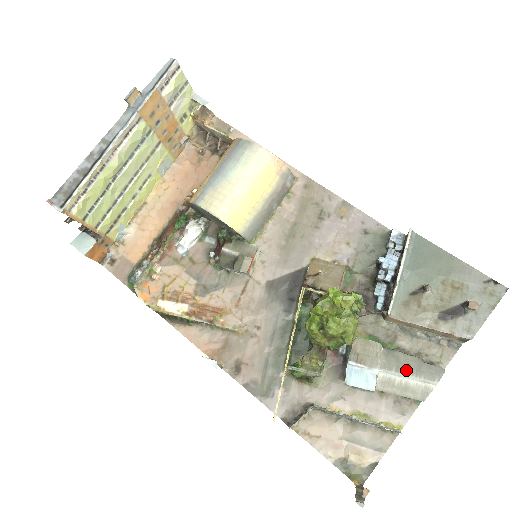
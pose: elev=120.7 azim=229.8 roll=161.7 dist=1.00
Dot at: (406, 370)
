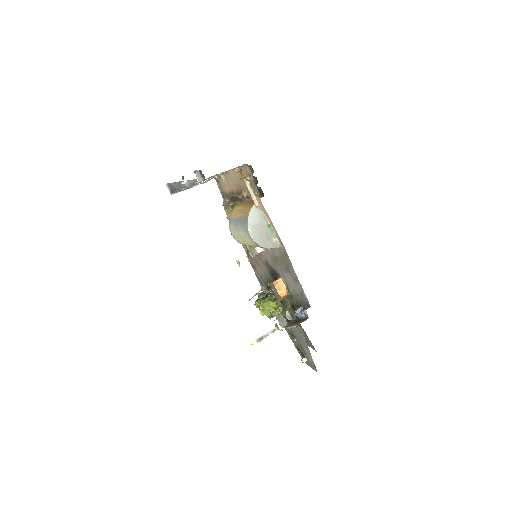
Dot at: occluded
